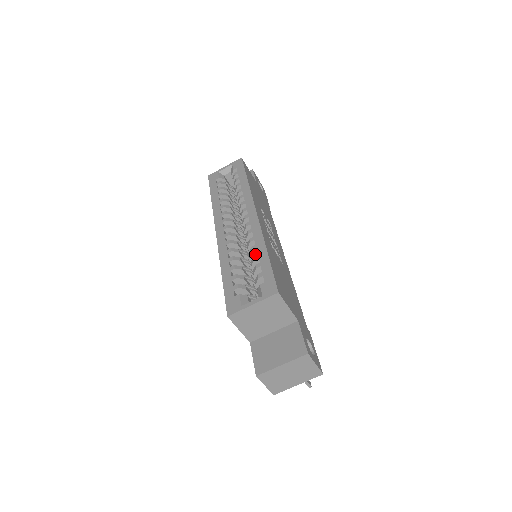
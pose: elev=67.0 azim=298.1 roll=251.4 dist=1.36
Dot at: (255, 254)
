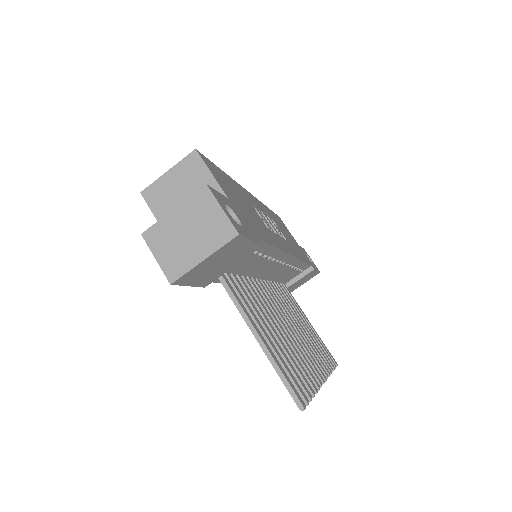
Dot at: occluded
